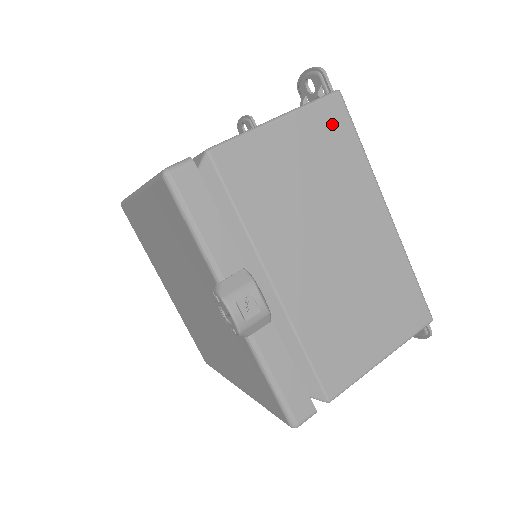
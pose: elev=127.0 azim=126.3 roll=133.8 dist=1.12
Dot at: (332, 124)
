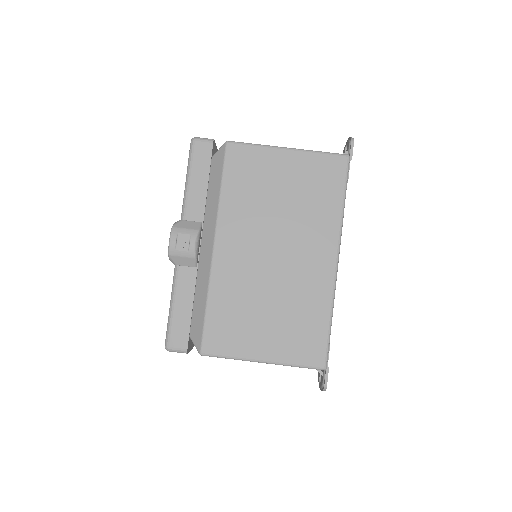
Dot at: (328, 174)
